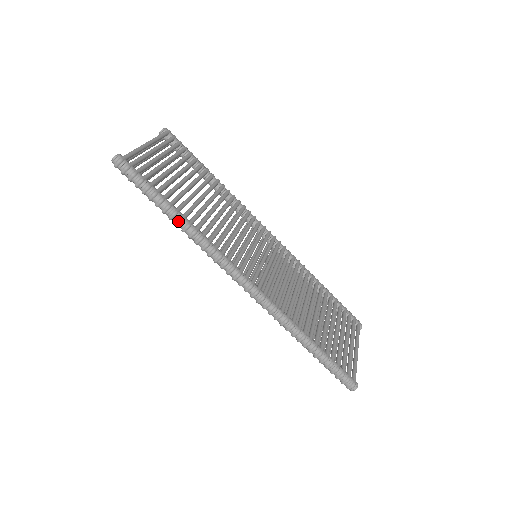
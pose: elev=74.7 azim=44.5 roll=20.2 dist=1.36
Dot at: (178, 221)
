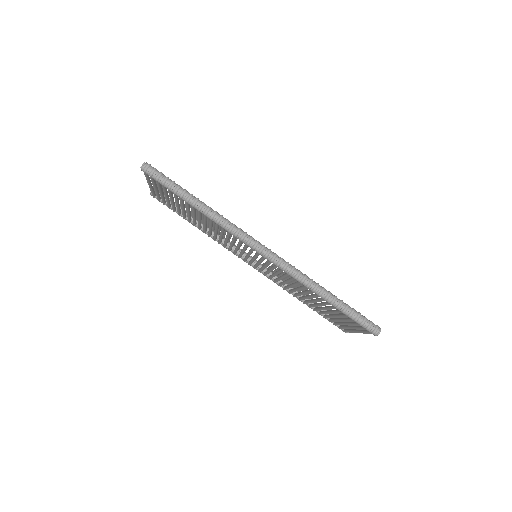
Dot at: (201, 204)
